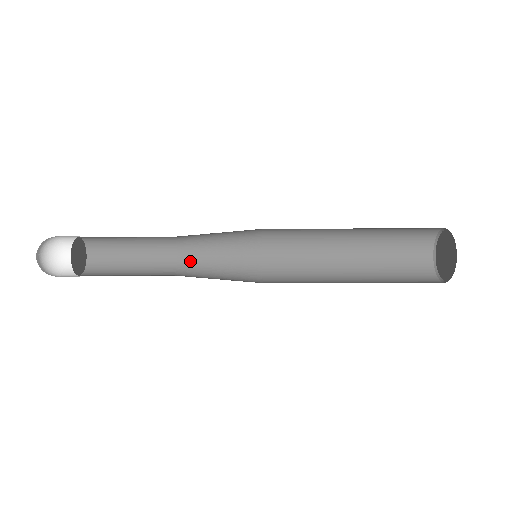
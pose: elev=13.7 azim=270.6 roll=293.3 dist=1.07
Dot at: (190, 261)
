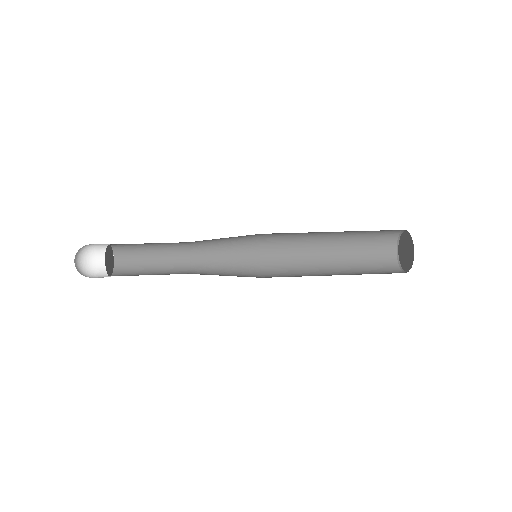
Dot at: (200, 245)
